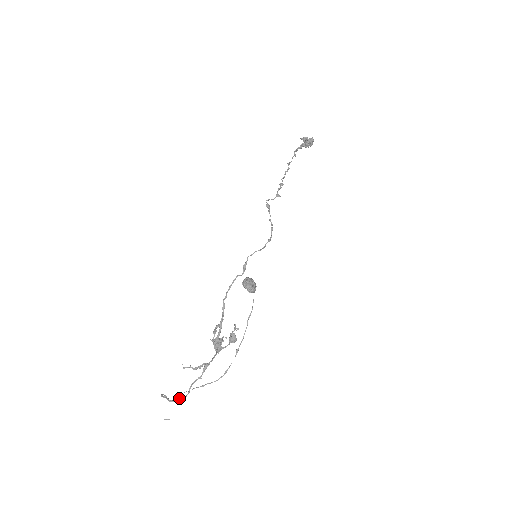
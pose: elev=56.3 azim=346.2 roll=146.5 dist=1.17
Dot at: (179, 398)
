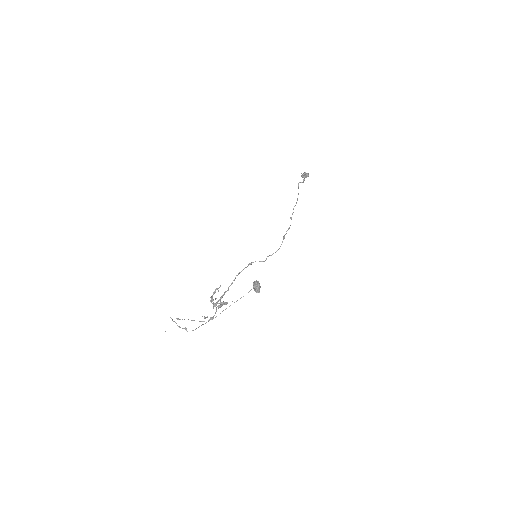
Dot at: (185, 328)
